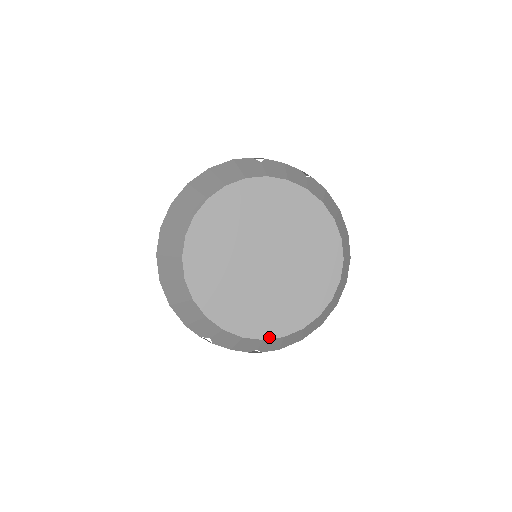
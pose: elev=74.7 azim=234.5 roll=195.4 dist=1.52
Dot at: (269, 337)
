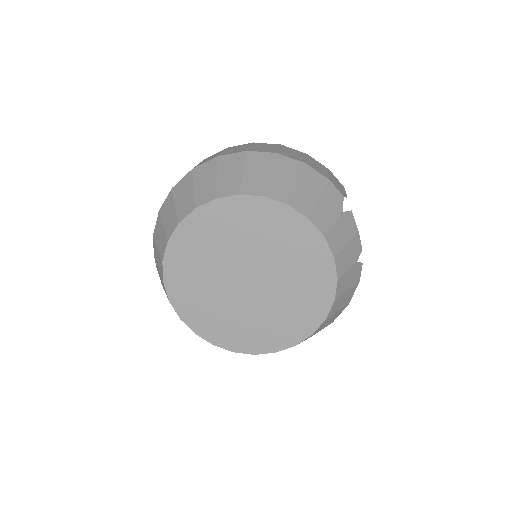
Dot at: (186, 322)
